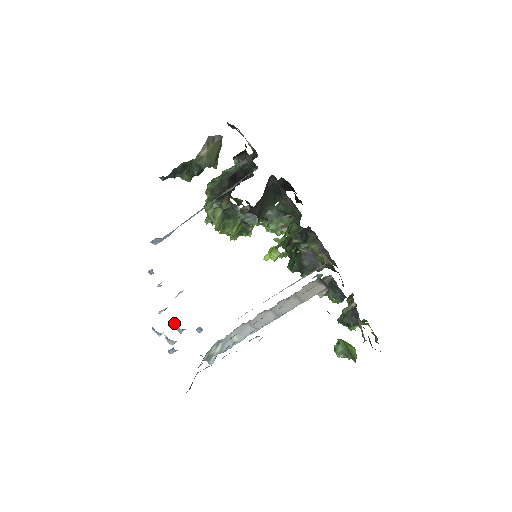
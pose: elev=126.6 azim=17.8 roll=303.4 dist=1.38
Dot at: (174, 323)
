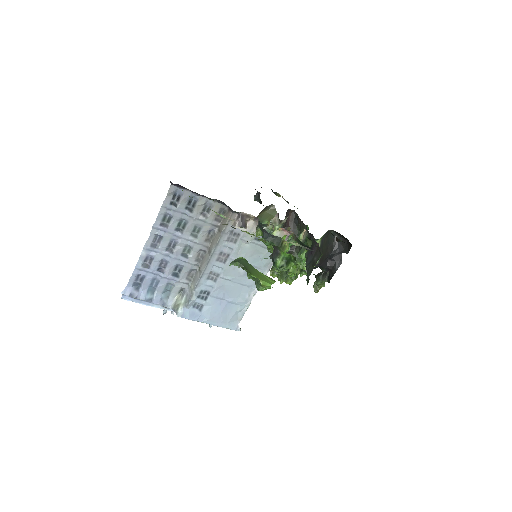
Dot at: occluded
